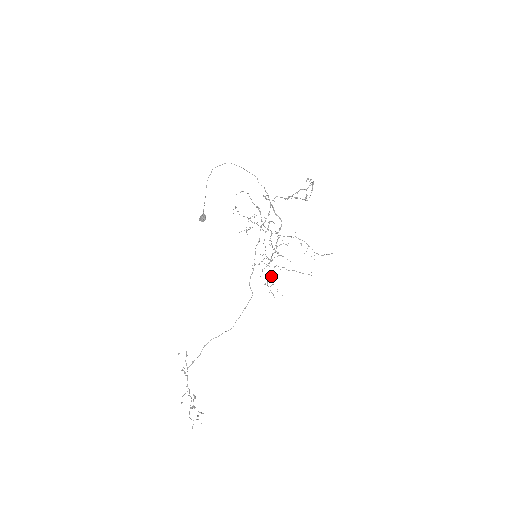
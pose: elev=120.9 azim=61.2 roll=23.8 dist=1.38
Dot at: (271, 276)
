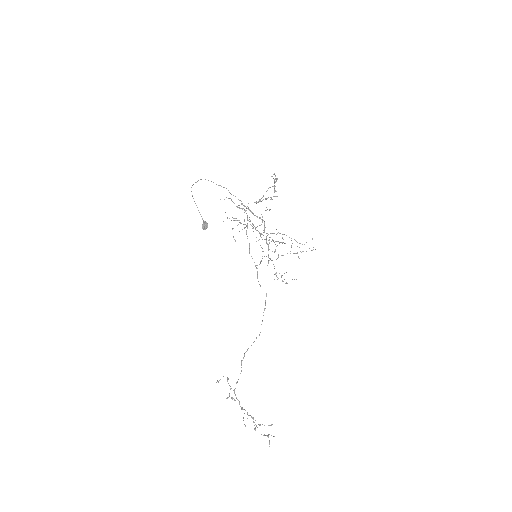
Dot at: occluded
